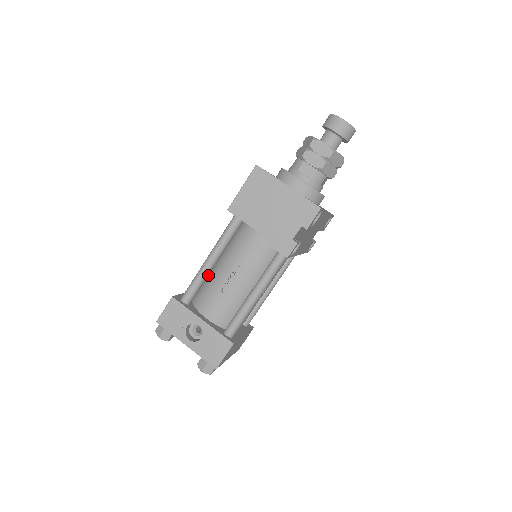
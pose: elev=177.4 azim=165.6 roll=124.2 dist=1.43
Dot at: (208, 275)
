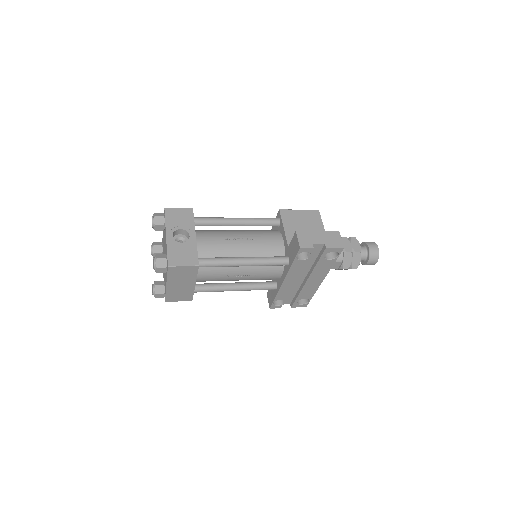
Dot at: occluded
